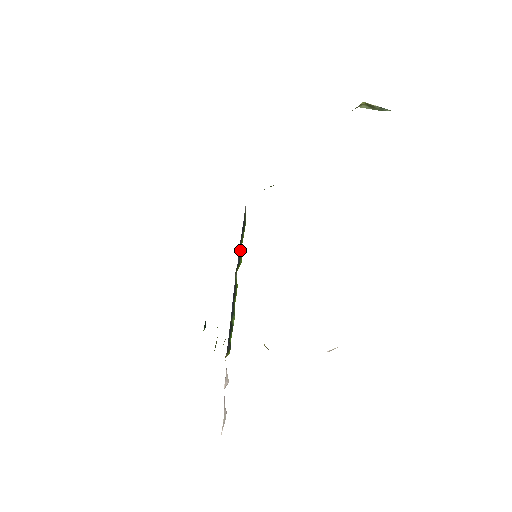
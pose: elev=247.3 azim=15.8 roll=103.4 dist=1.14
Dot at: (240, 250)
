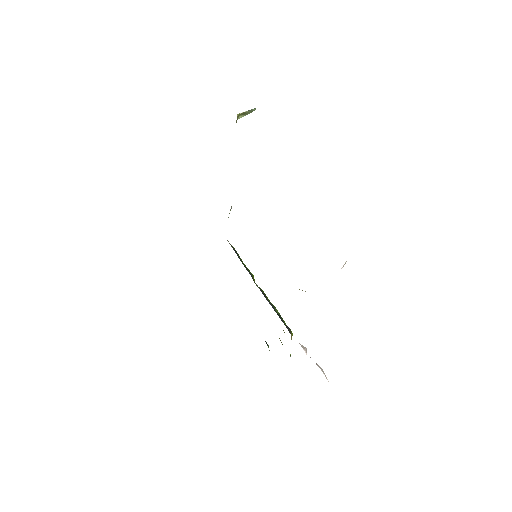
Dot at: (246, 268)
